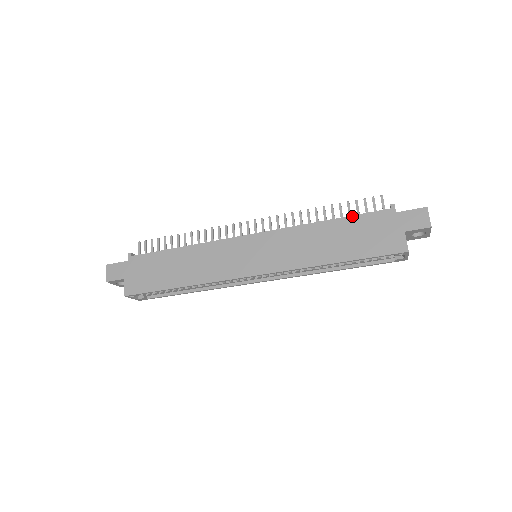
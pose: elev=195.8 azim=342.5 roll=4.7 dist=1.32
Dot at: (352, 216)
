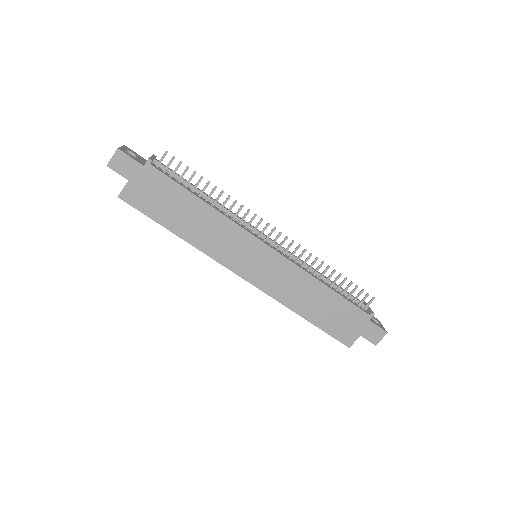
Dot at: (344, 299)
